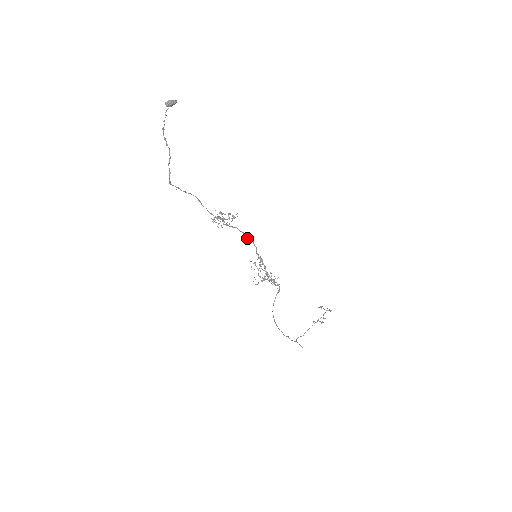
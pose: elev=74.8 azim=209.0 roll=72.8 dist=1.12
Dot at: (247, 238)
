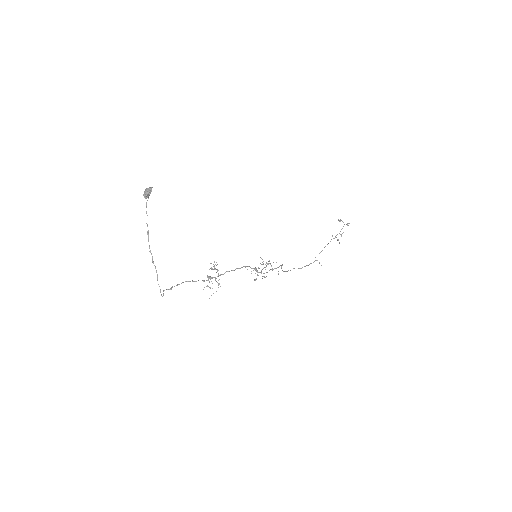
Dot at: (240, 268)
